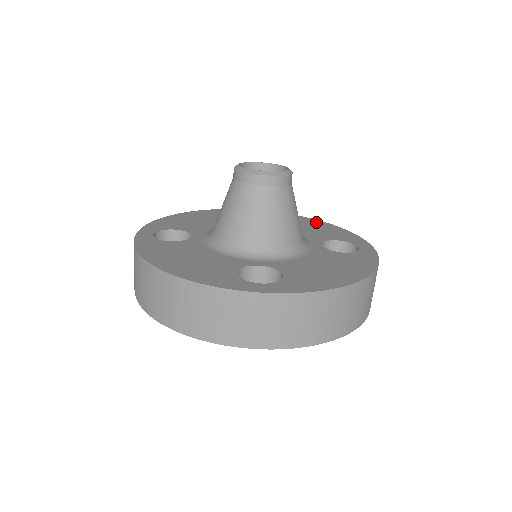
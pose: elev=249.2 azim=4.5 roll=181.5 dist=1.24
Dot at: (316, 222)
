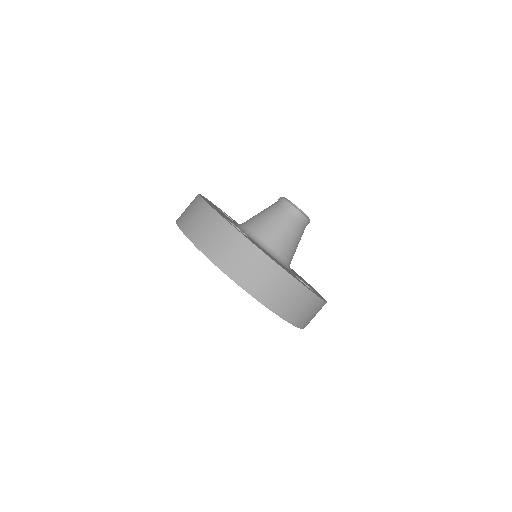
Dot at: (315, 290)
